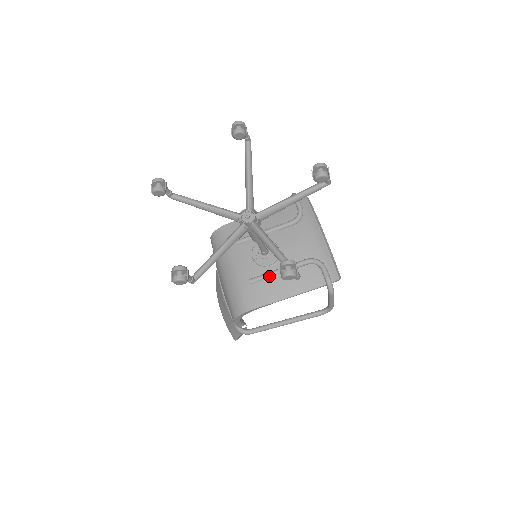
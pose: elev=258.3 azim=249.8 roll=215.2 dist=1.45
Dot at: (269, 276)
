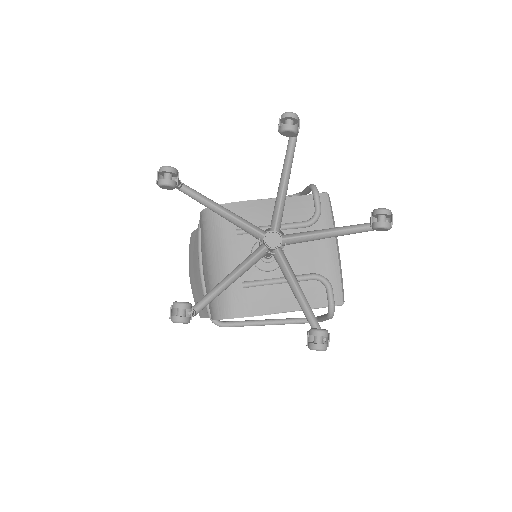
Dot at: (267, 284)
